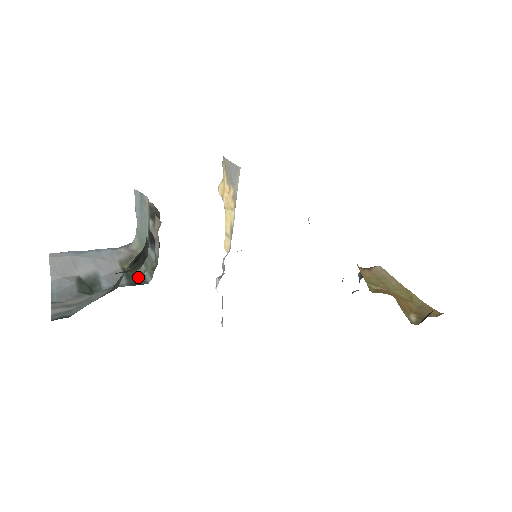
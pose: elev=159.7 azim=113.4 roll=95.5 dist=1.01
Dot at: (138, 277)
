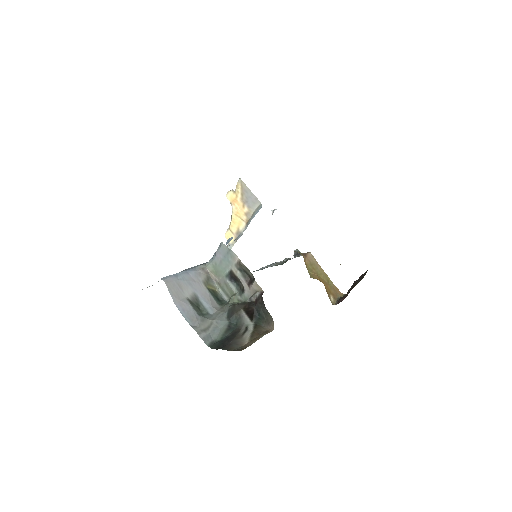
Dot at: (217, 294)
